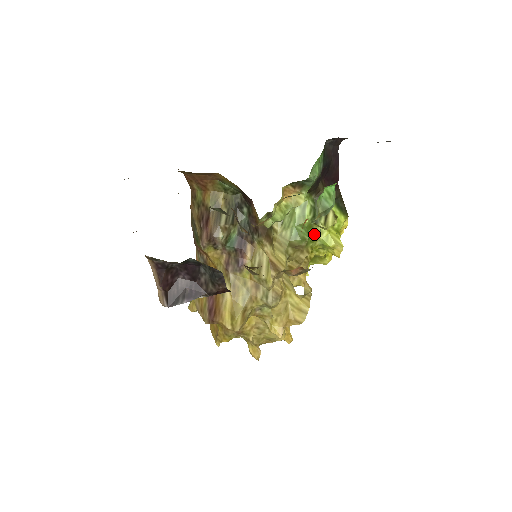
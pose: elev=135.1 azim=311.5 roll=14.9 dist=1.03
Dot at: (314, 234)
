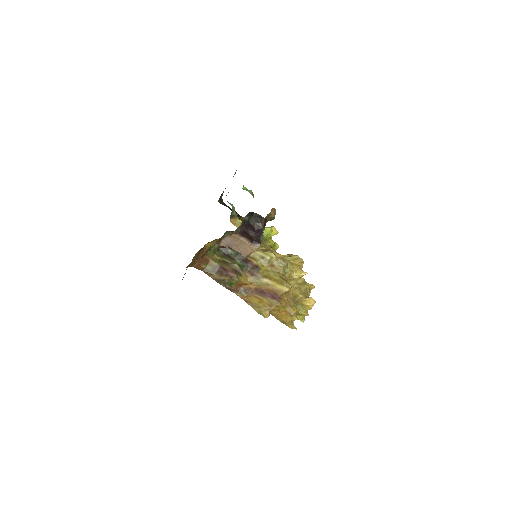
Dot at: occluded
